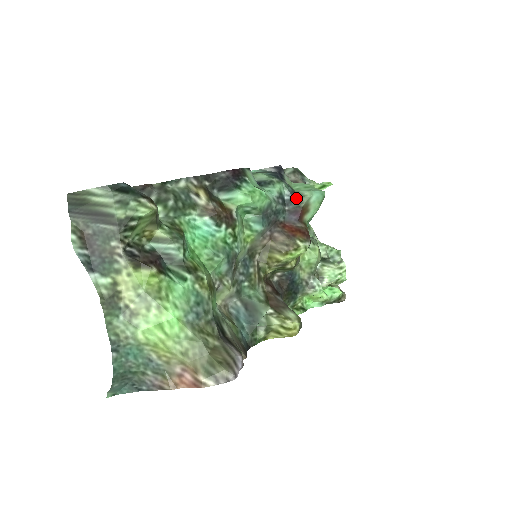
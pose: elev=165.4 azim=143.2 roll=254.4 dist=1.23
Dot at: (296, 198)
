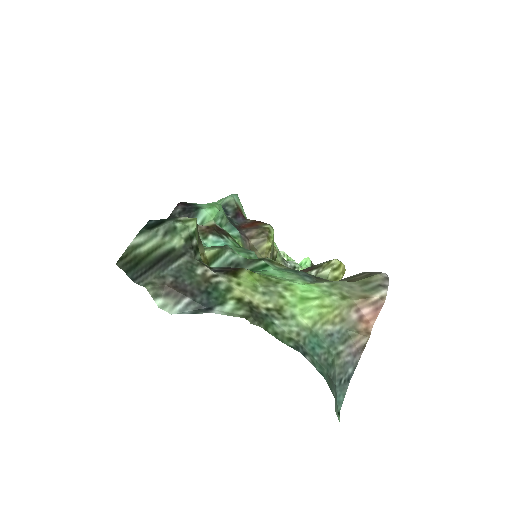
Dot at: (226, 207)
